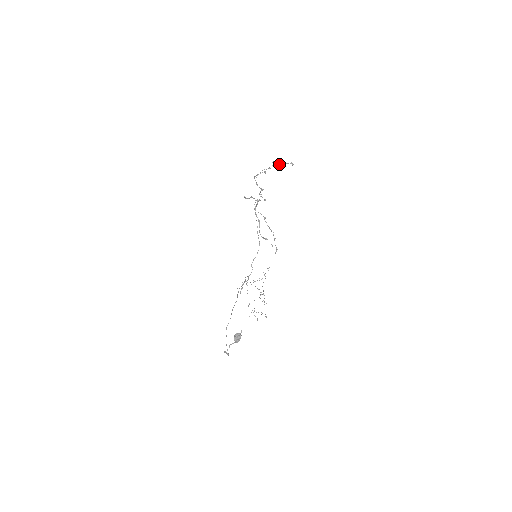
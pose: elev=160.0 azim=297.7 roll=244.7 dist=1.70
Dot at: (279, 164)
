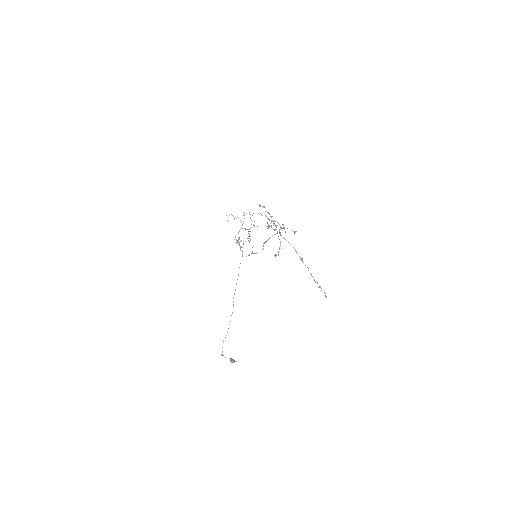
Dot at: occluded
